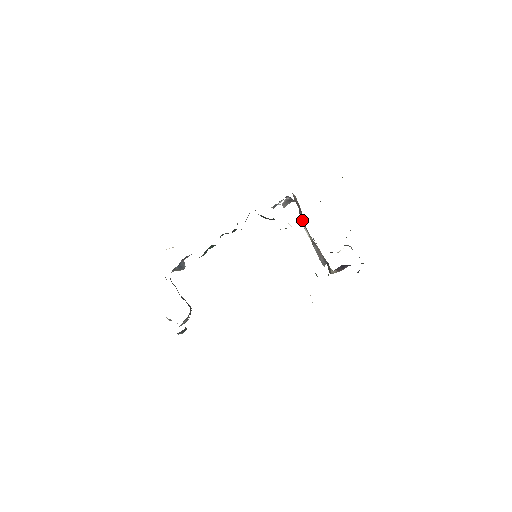
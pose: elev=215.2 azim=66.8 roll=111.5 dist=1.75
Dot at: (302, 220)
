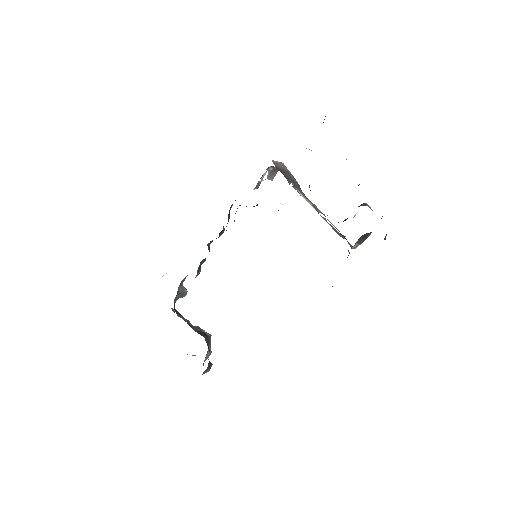
Dot at: (297, 190)
